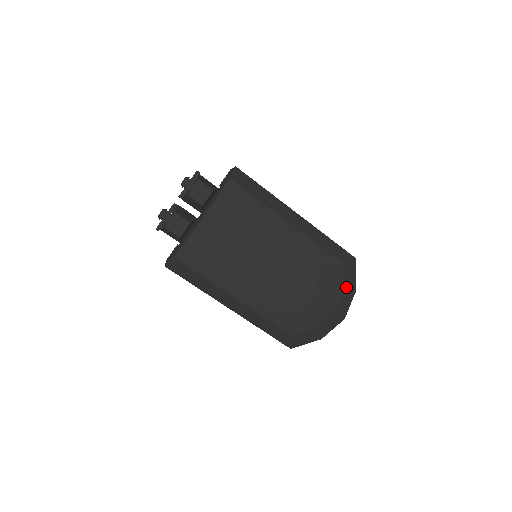
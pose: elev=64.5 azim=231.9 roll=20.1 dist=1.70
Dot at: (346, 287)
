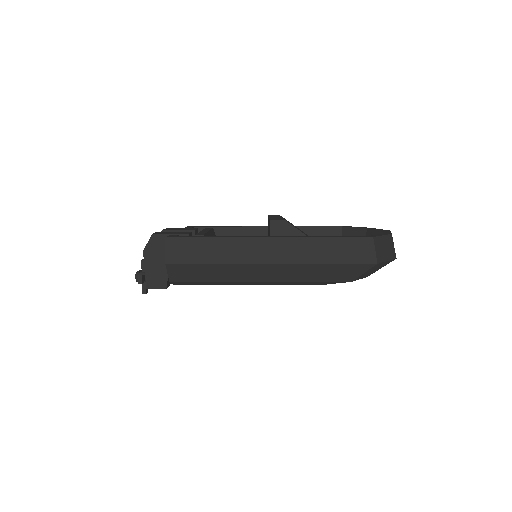
Dot at: occluded
